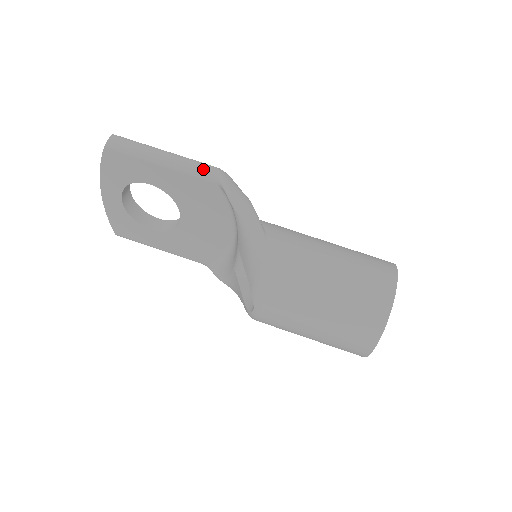
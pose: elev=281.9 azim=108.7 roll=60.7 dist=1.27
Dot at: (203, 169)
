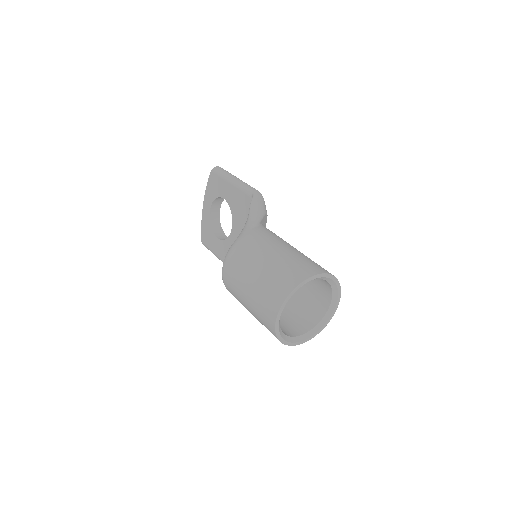
Dot at: (249, 188)
